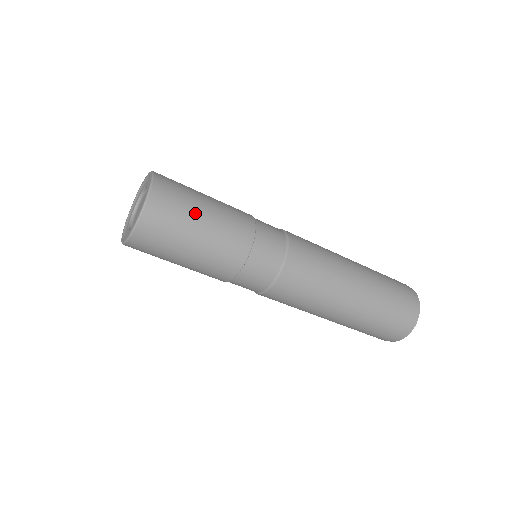
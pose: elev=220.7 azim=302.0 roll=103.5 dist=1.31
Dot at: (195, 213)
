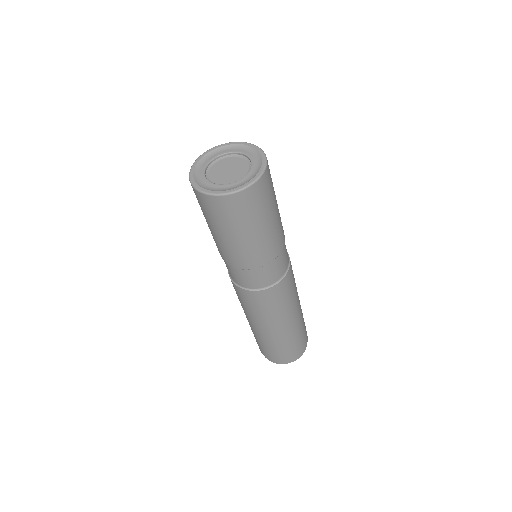
Dot at: (269, 212)
